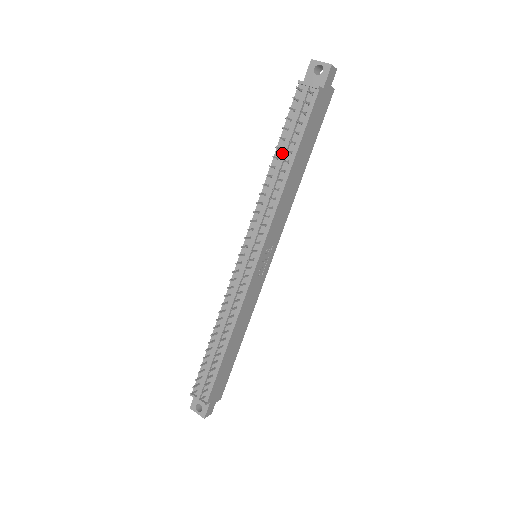
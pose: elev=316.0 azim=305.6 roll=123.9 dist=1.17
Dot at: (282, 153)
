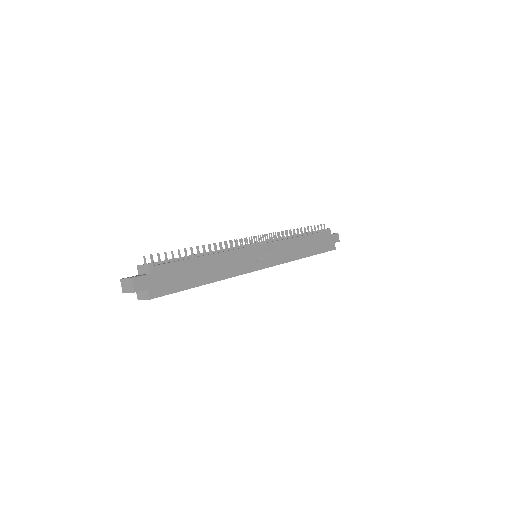
Dot at: (300, 234)
